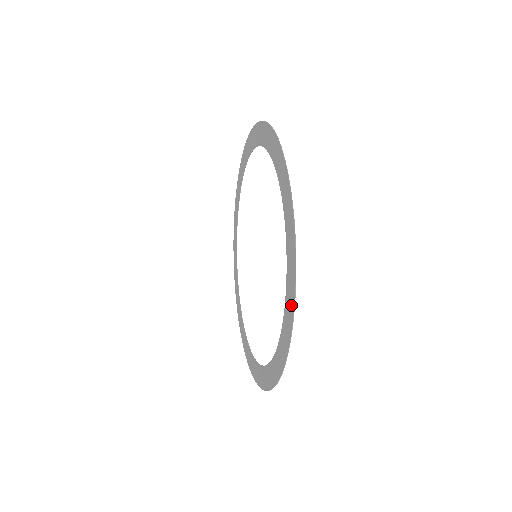
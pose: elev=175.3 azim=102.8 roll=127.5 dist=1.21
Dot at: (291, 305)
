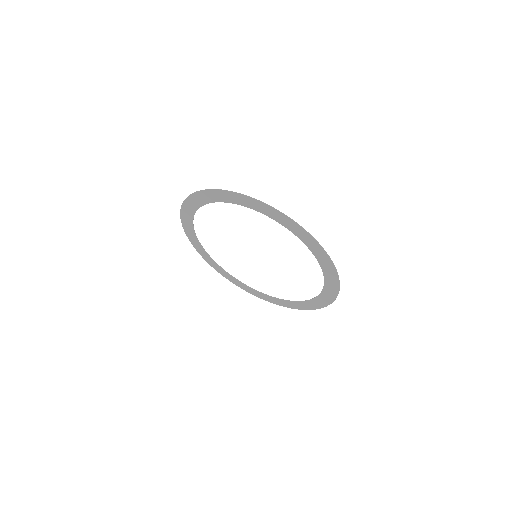
Dot at: (334, 290)
